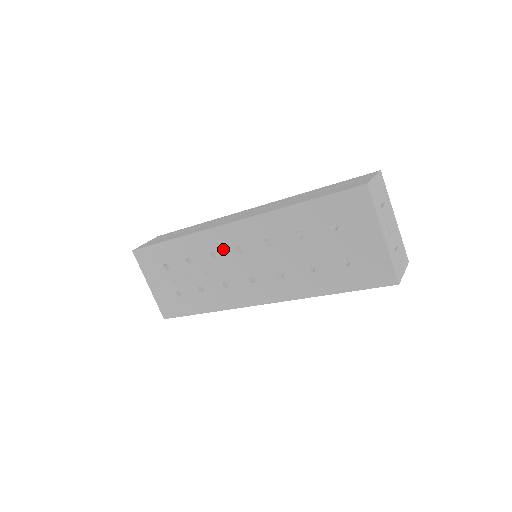
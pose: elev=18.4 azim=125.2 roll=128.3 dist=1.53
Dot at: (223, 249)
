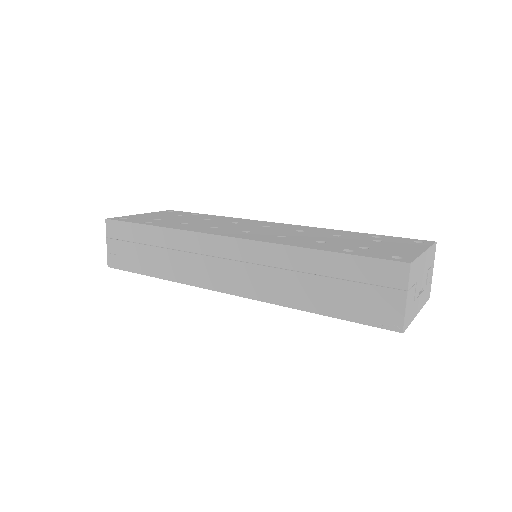
Dot at: occluded
